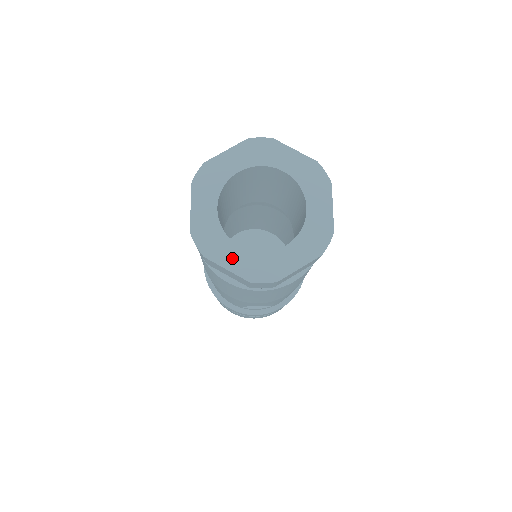
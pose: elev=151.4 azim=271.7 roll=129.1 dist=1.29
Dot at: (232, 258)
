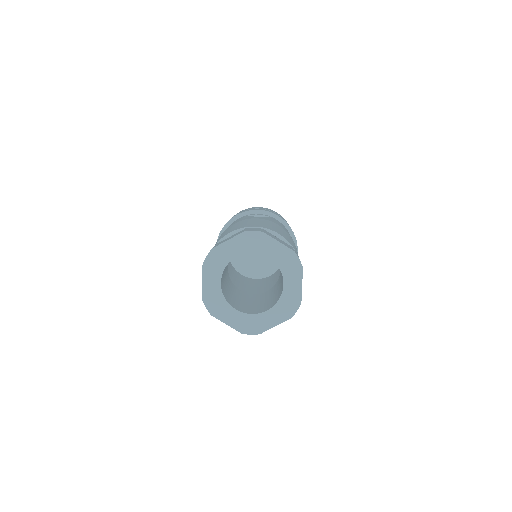
Dot at: (230, 317)
